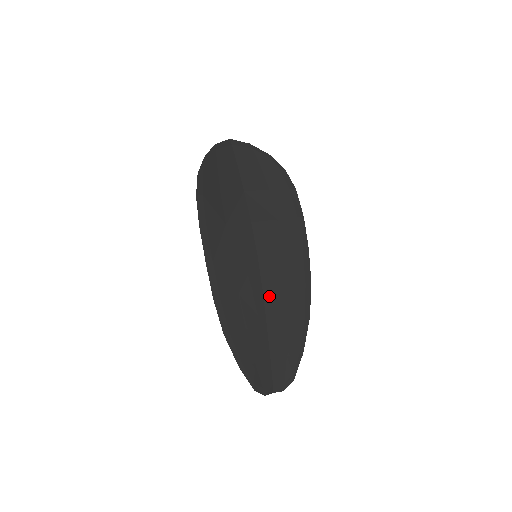
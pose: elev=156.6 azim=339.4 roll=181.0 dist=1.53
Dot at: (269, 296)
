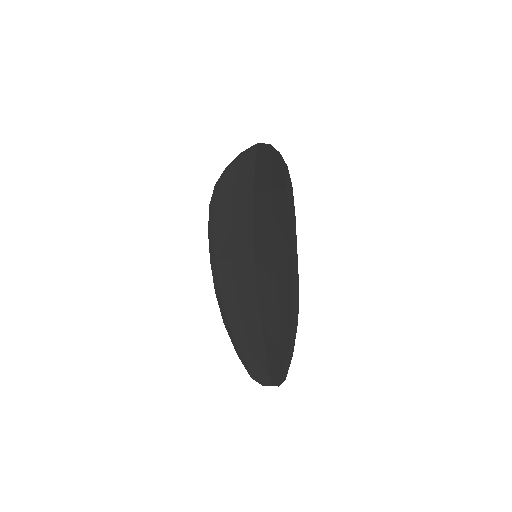
Dot at: (262, 295)
